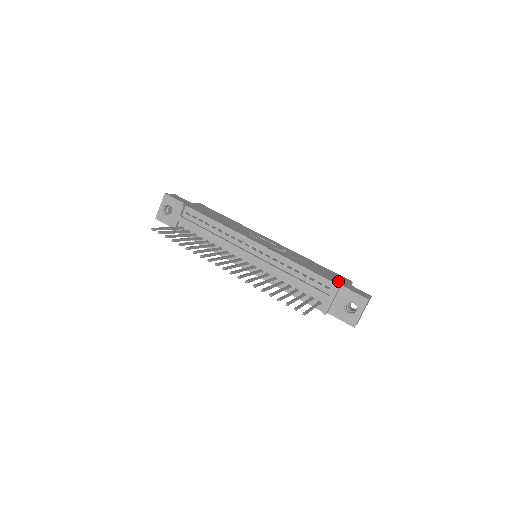
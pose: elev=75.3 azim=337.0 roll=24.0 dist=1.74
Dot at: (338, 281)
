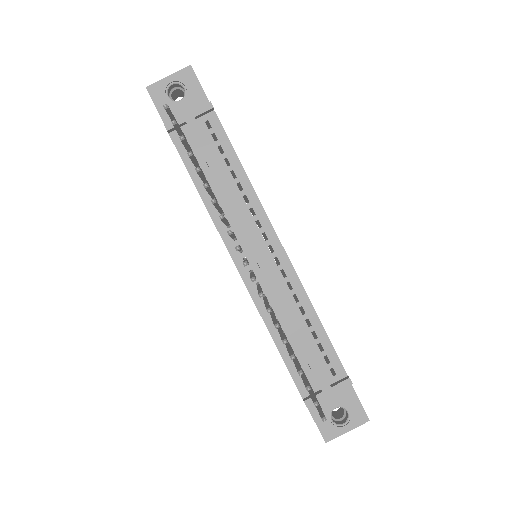
Dot at: occluded
